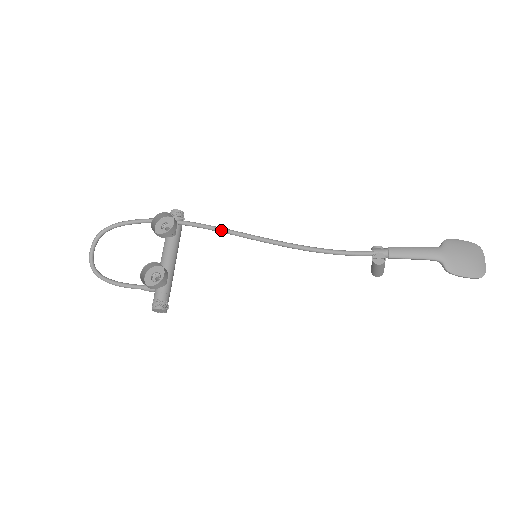
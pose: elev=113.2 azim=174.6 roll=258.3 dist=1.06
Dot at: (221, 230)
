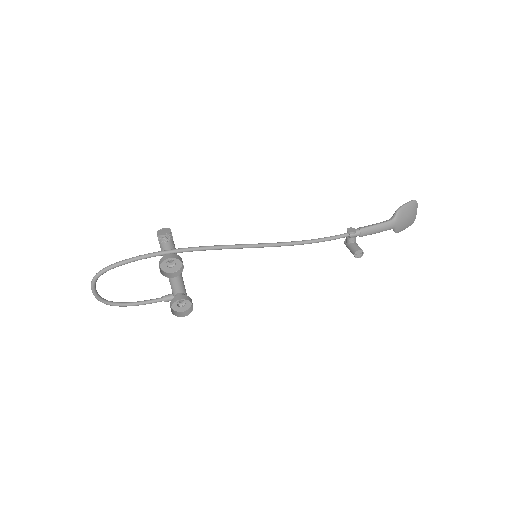
Dot at: occluded
